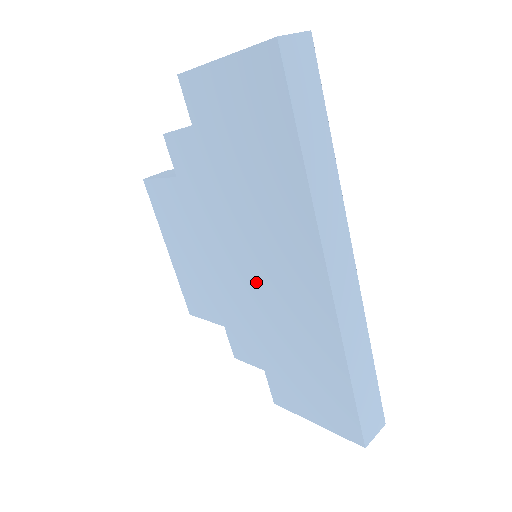
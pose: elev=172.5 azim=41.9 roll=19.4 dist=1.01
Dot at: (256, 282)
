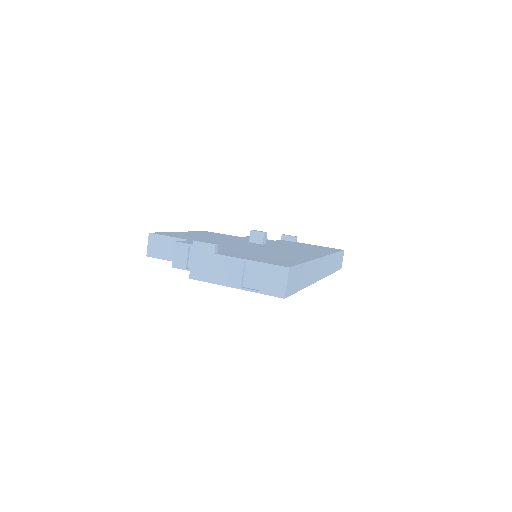
Dot at: occluded
